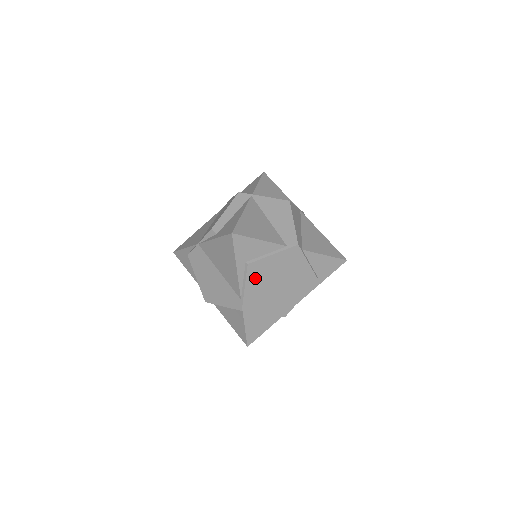
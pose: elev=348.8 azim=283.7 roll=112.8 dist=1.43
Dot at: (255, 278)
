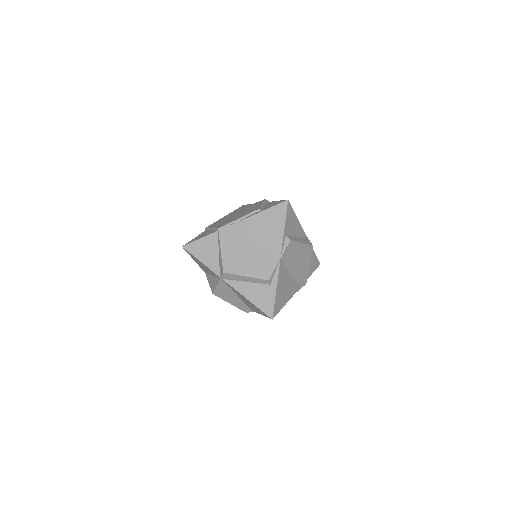
Dot at: occluded
